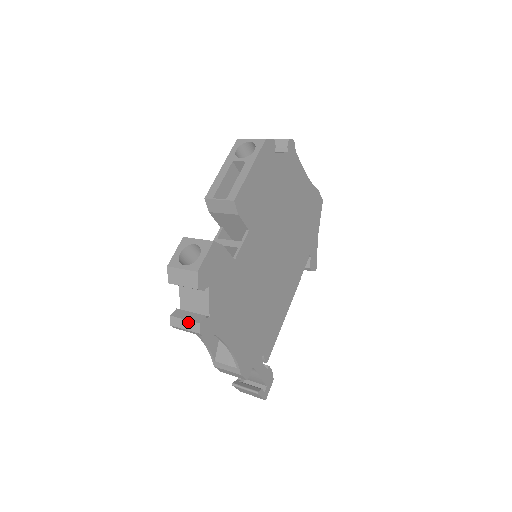
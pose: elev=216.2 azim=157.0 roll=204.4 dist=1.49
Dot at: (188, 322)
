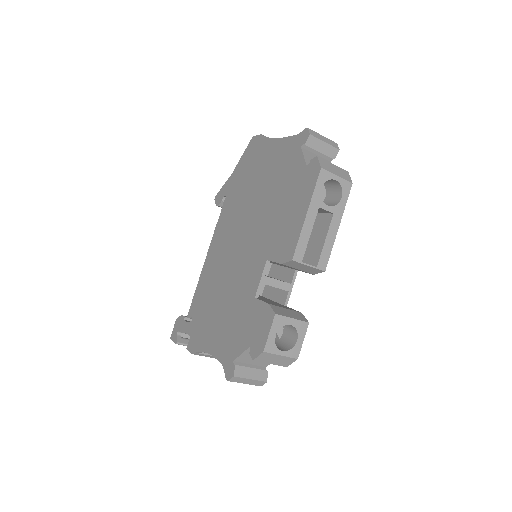
Dot at: (254, 381)
